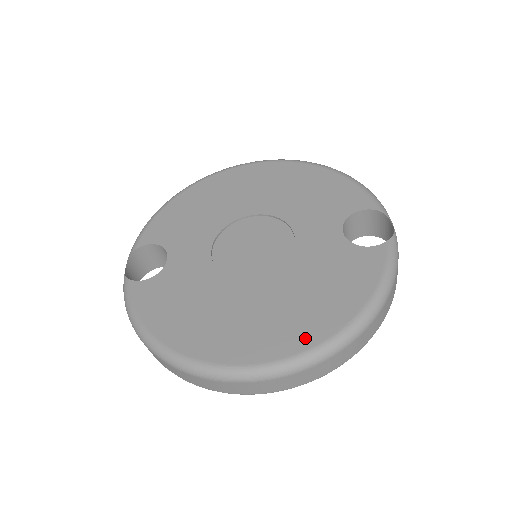
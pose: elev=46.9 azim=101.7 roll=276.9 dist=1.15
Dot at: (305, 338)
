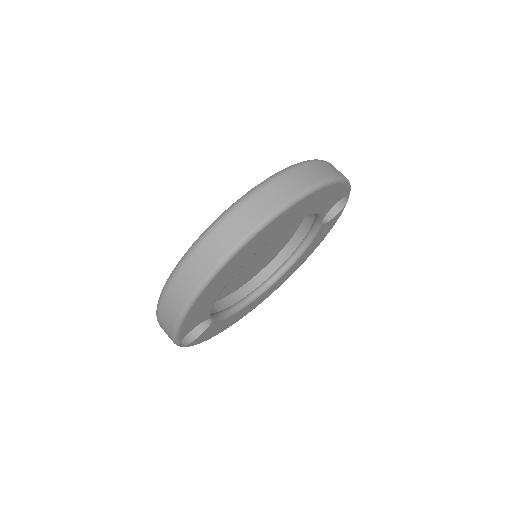
Dot at: occluded
